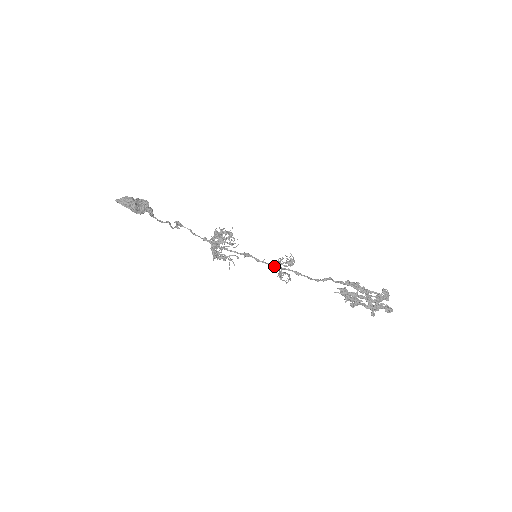
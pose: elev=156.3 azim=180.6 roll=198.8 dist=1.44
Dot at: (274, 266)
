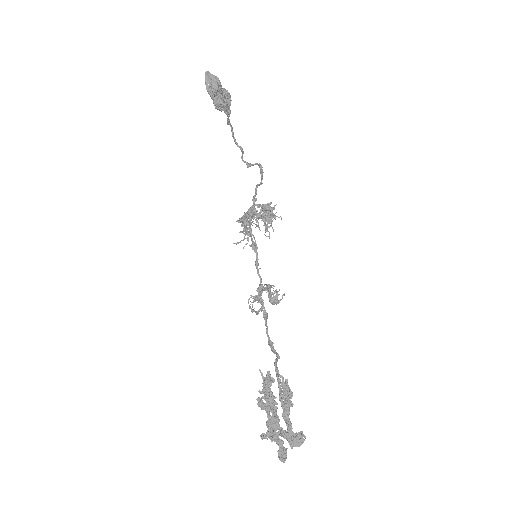
Dot at: (260, 284)
